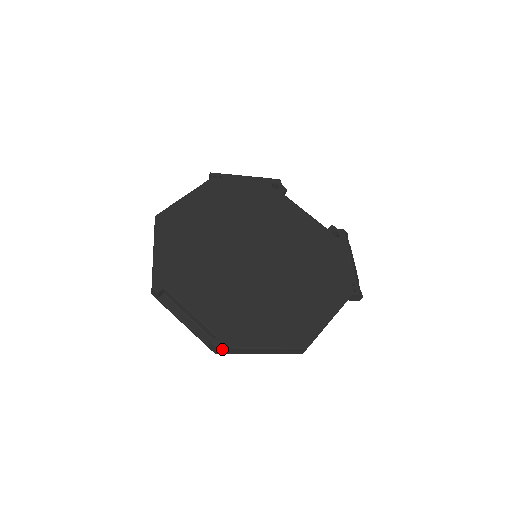
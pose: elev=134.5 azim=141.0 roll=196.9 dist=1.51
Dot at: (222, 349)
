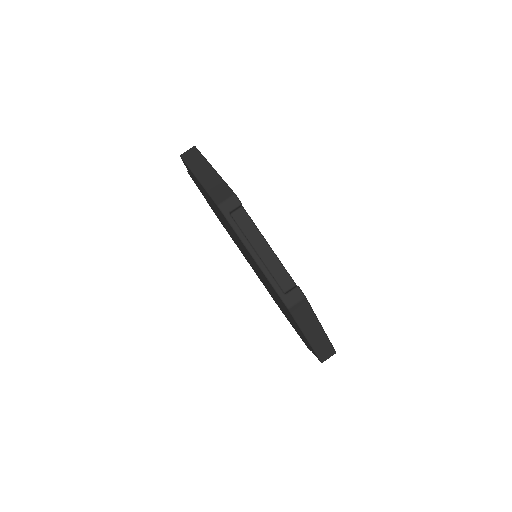
Dot at: (305, 302)
